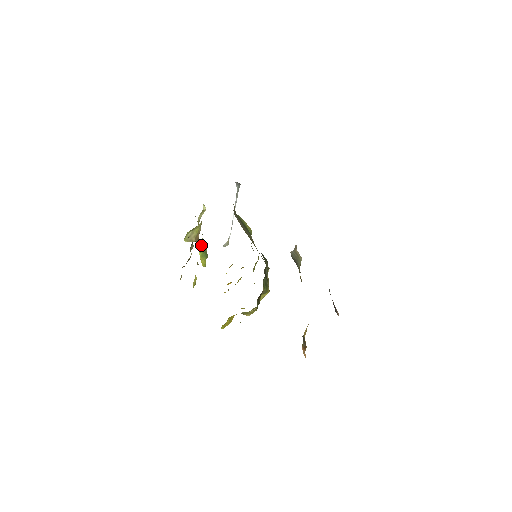
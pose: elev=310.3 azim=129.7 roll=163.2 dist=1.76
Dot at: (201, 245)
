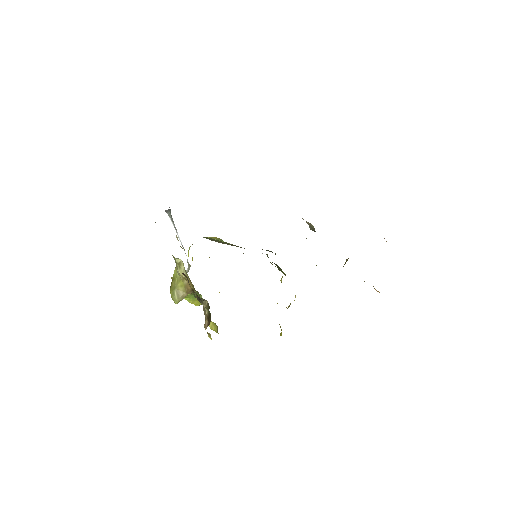
Dot at: occluded
